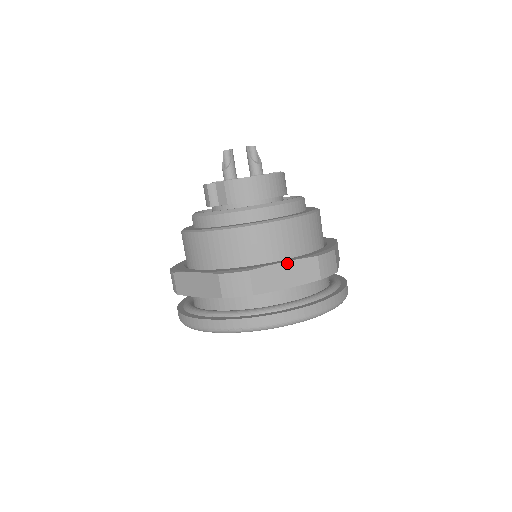
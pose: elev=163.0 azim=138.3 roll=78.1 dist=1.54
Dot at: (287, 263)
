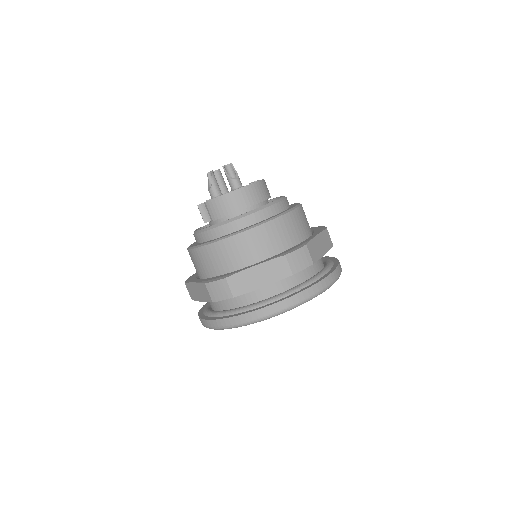
Dot at: (258, 266)
